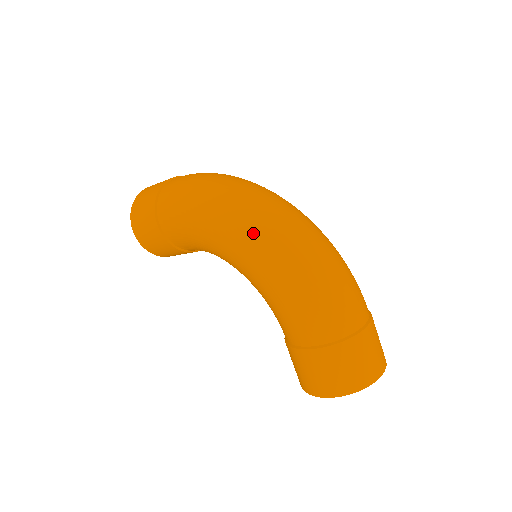
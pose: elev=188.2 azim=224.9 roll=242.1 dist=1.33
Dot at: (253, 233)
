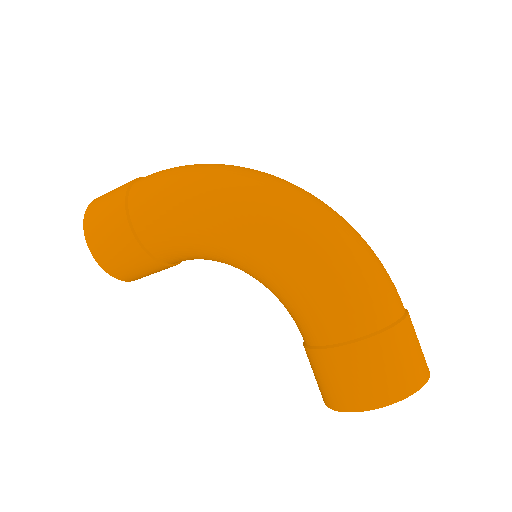
Dot at: (272, 207)
